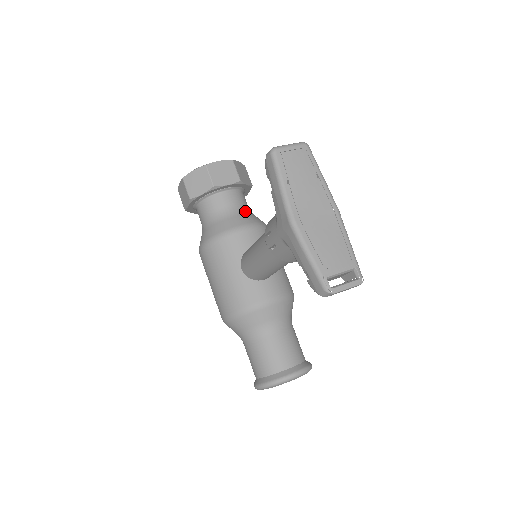
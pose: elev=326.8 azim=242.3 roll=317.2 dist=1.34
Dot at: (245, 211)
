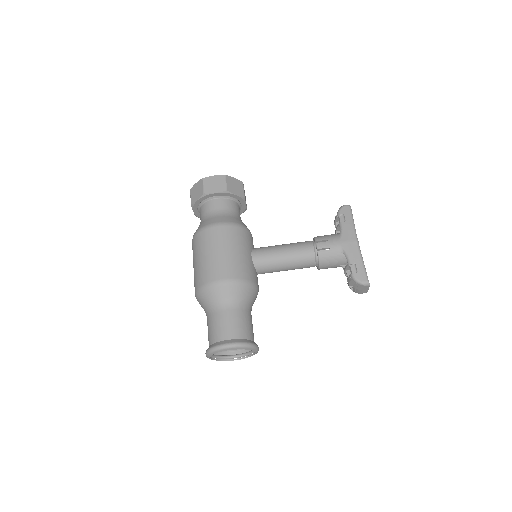
Dot at: occluded
